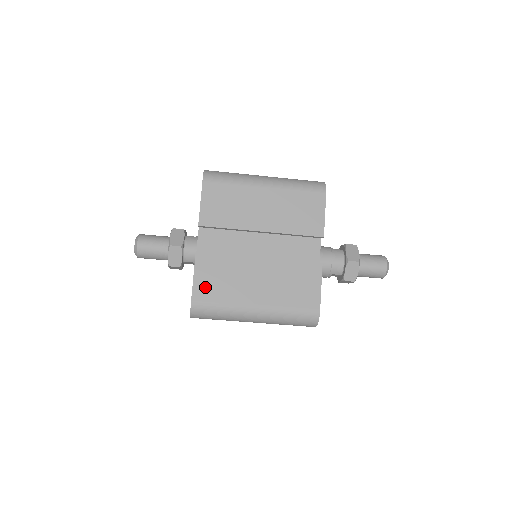
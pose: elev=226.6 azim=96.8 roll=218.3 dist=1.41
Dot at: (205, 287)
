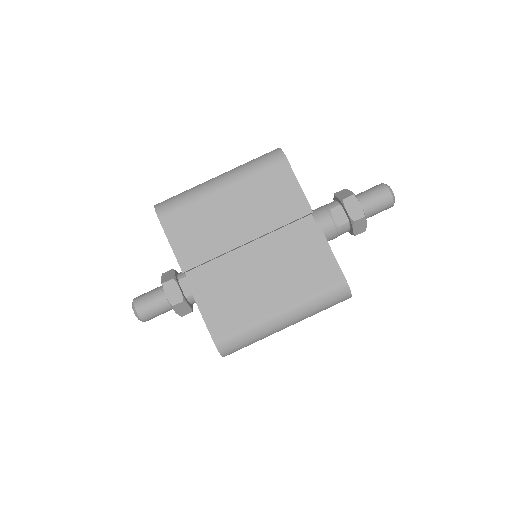
Dot at: occluded
